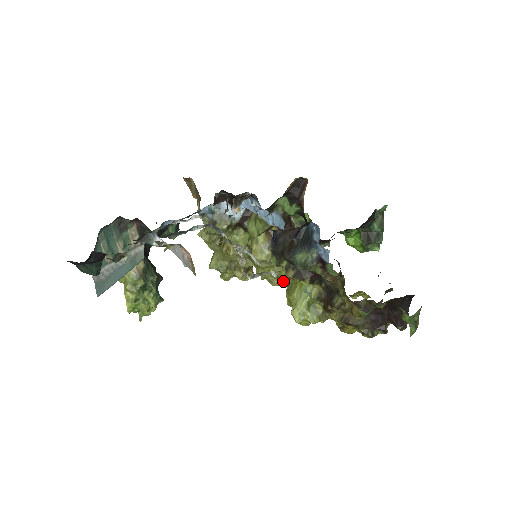
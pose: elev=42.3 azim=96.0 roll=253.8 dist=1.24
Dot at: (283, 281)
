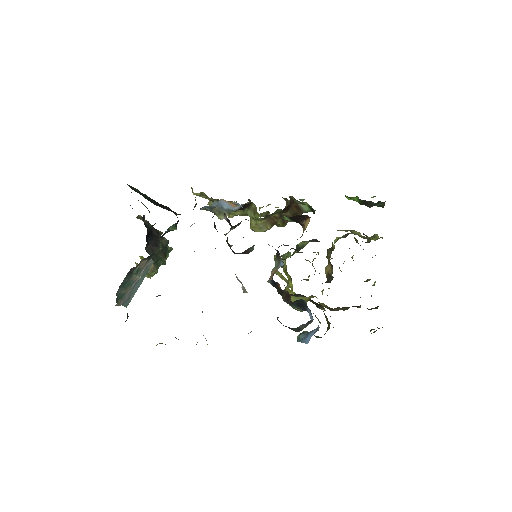
Dot at: (280, 276)
